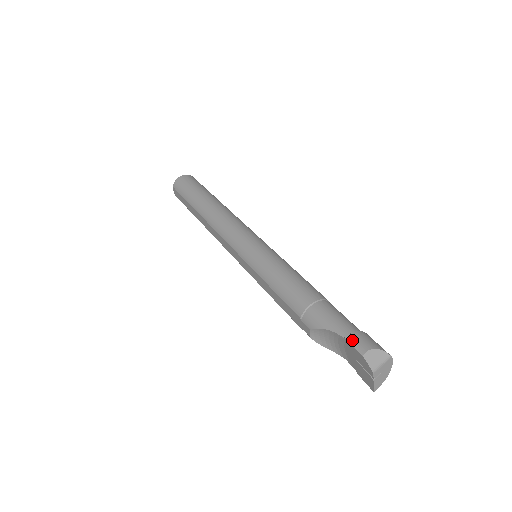
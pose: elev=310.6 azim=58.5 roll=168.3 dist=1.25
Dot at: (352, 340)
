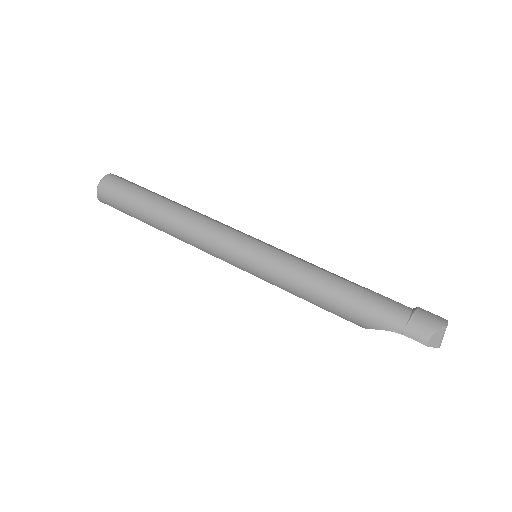
Dot at: (410, 335)
